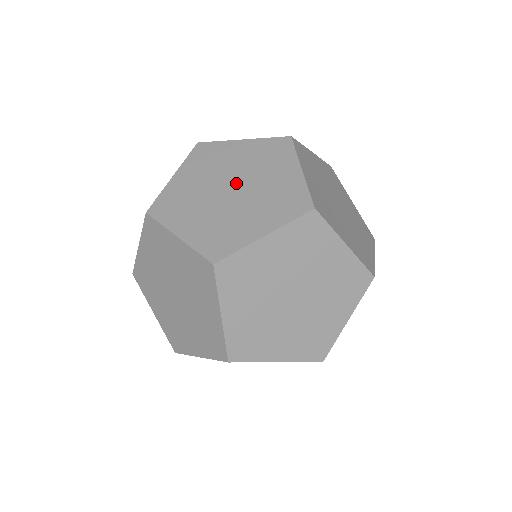
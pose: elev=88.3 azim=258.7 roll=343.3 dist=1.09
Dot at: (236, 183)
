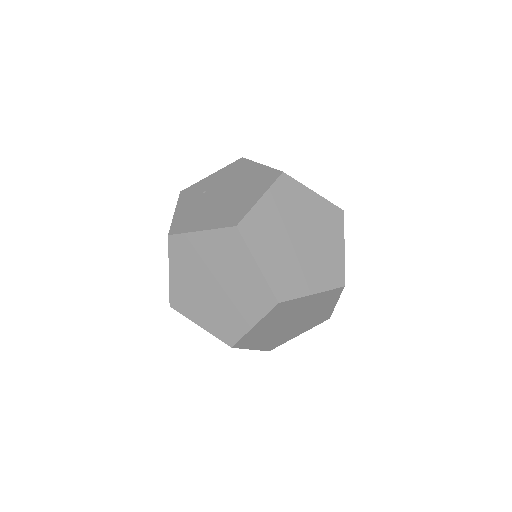
Dot at: (220, 286)
